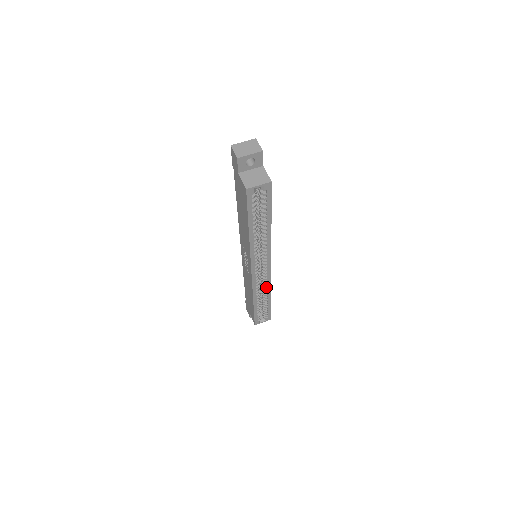
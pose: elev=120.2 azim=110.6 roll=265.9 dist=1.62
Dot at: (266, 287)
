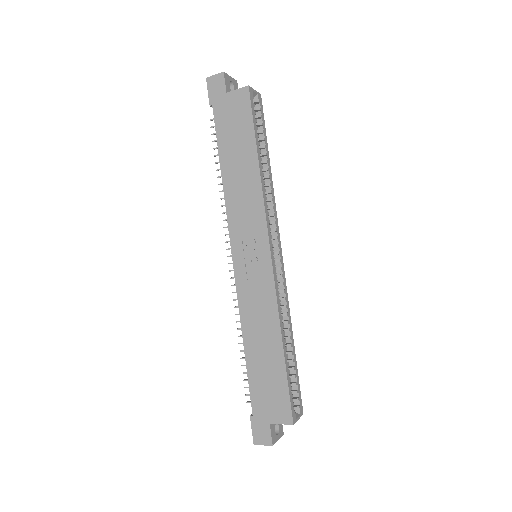
Dot at: (285, 305)
